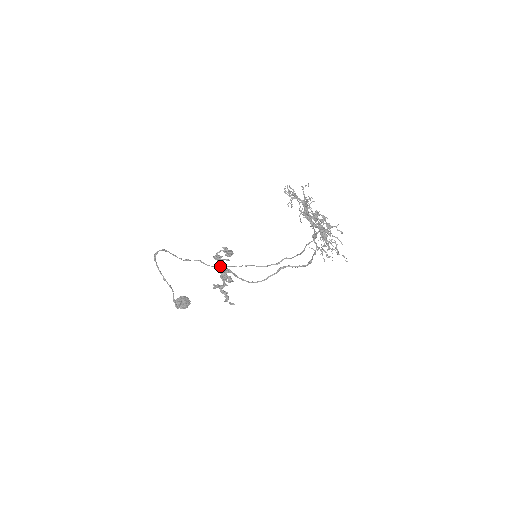
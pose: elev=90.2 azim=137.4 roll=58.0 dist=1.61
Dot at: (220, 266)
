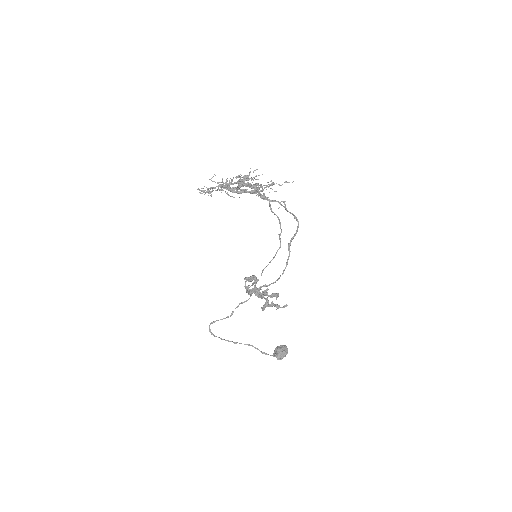
Dot at: (252, 292)
